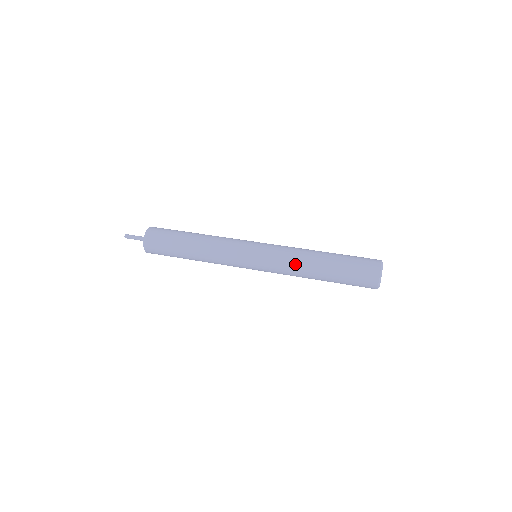
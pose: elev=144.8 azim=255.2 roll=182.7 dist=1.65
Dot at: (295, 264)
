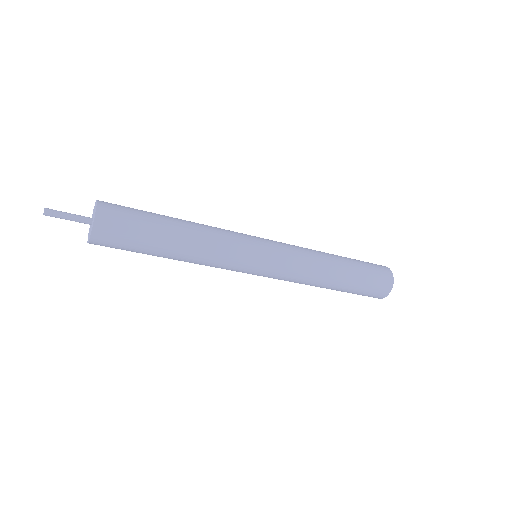
Dot at: (314, 258)
